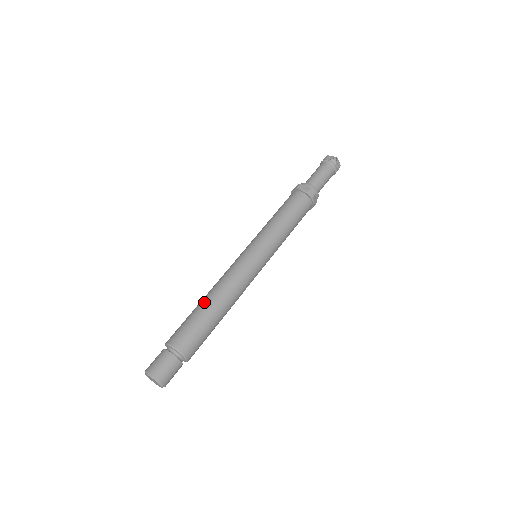
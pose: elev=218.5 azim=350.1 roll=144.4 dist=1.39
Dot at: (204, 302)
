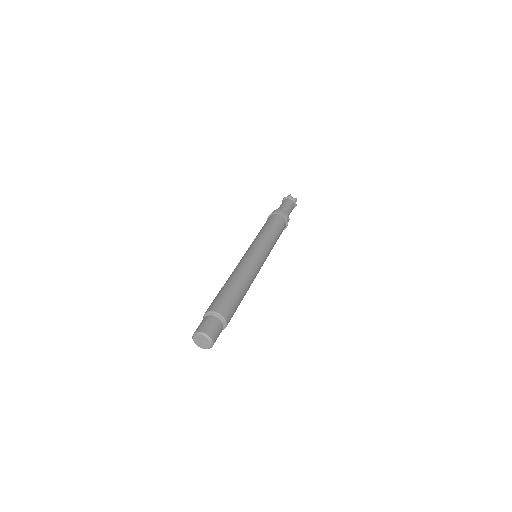
Dot at: (235, 283)
